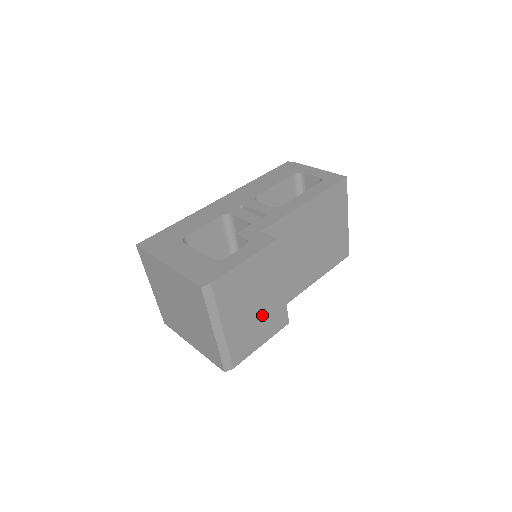
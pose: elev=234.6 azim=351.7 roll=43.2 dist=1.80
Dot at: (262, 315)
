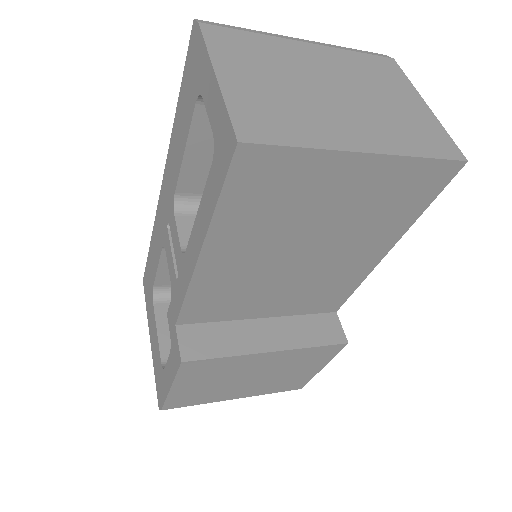
Dot at: (279, 370)
